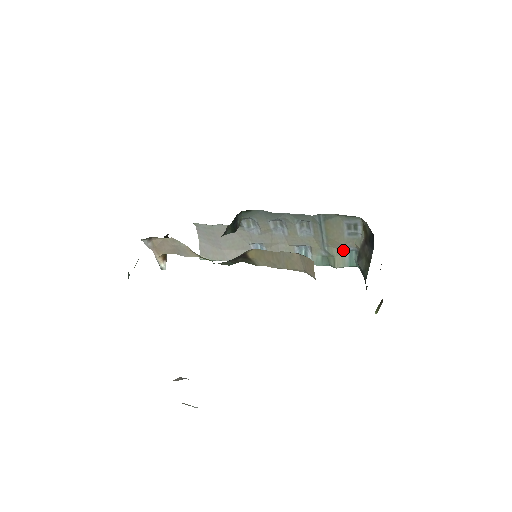
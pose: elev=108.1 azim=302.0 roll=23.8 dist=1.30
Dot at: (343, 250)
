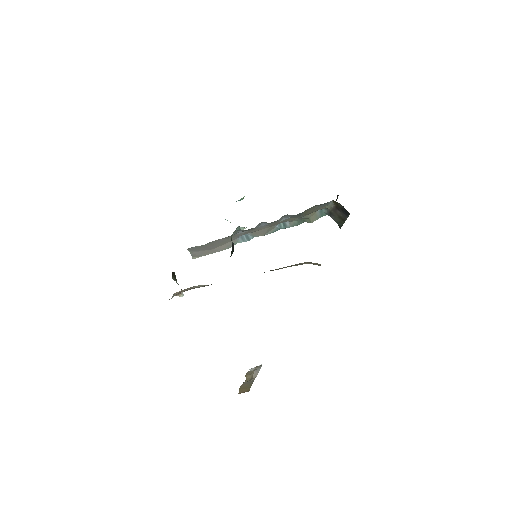
Dot at: (315, 212)
